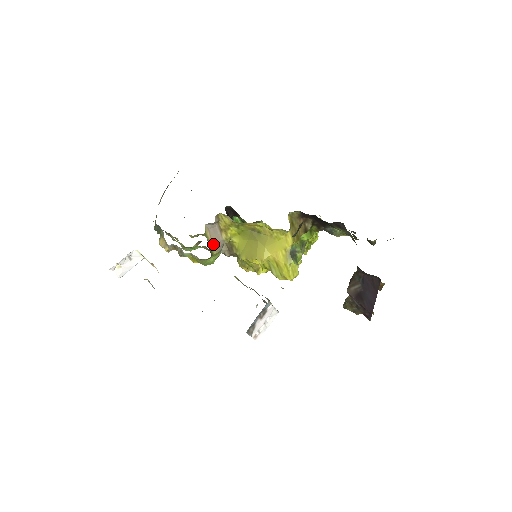
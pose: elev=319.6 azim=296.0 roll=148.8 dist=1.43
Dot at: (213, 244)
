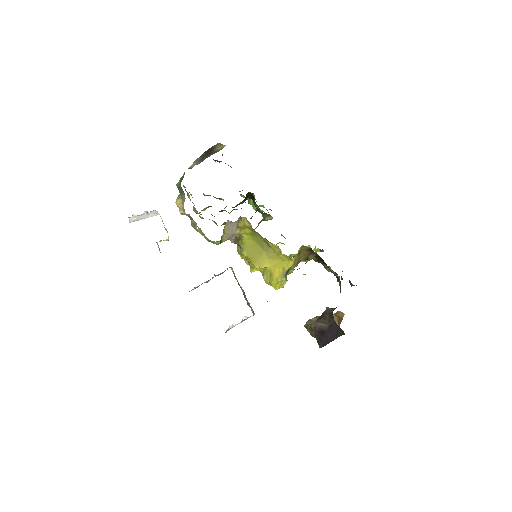
Dot at: (226, 235)
